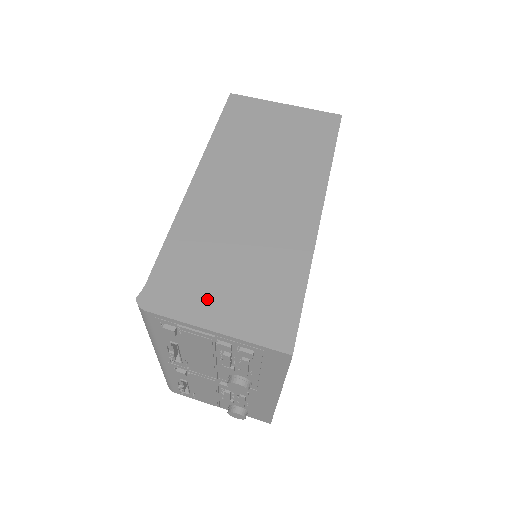
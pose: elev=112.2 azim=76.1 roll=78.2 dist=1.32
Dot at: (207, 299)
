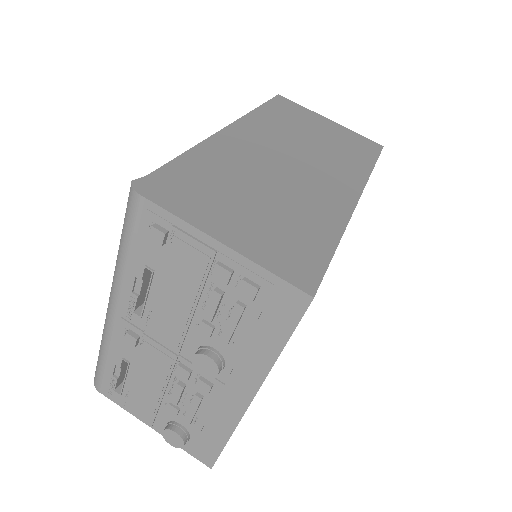
Dot at: (219, 212)
